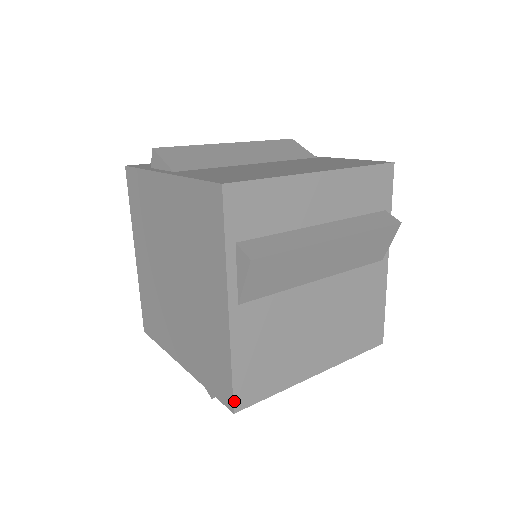
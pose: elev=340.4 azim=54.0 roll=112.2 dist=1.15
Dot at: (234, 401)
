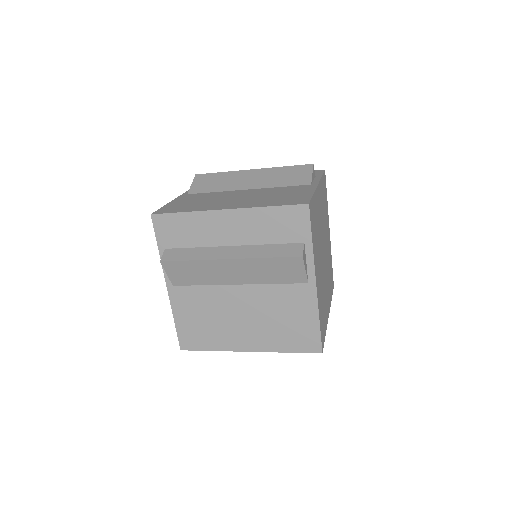
Dot at: (156, 212)
